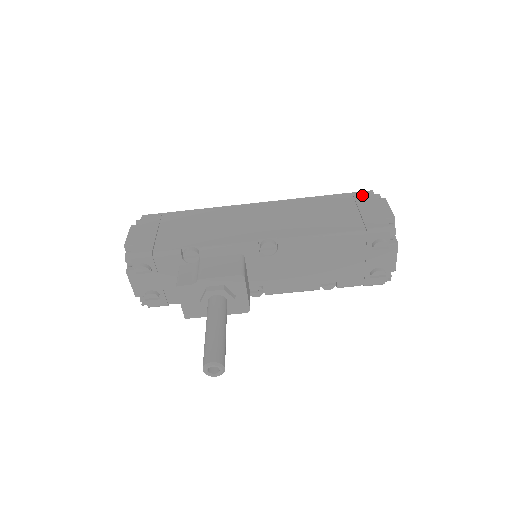
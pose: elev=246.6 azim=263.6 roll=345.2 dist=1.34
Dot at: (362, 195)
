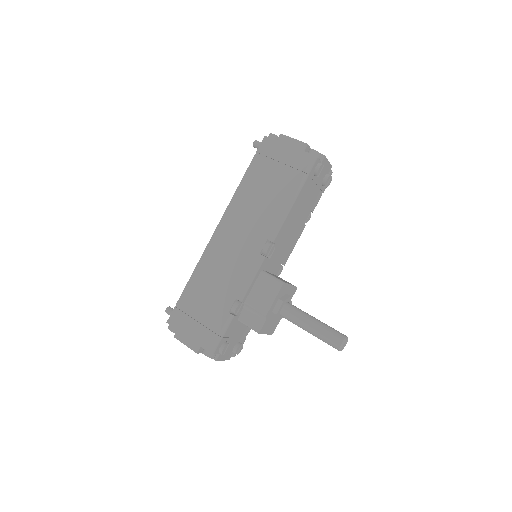
Dot at: (265, 147)
